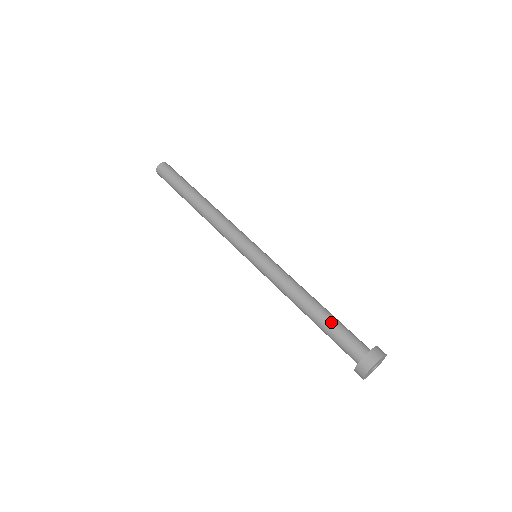
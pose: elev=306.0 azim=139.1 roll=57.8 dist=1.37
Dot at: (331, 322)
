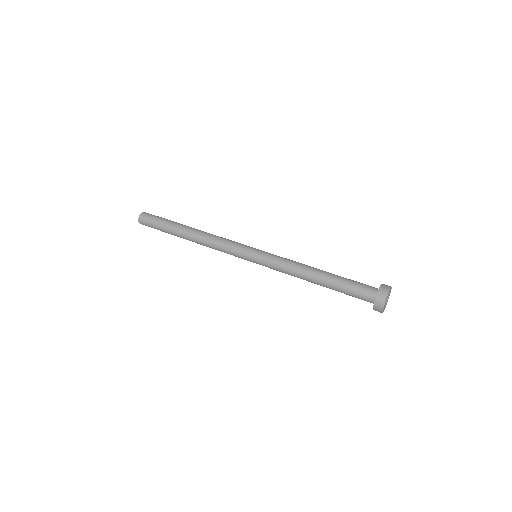
Dot at: (338, 284)
